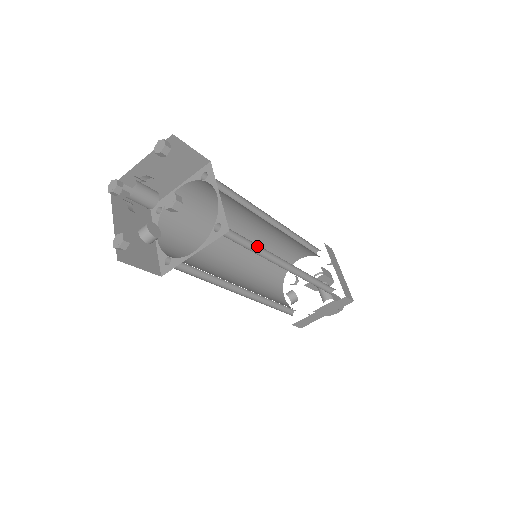
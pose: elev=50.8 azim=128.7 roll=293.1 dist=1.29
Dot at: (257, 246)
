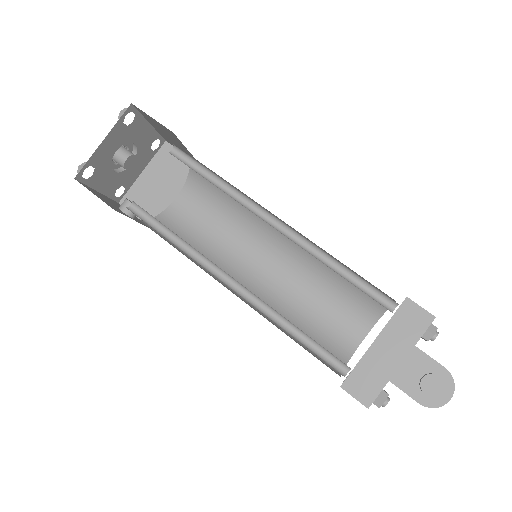
Dot at: (226, 188)
